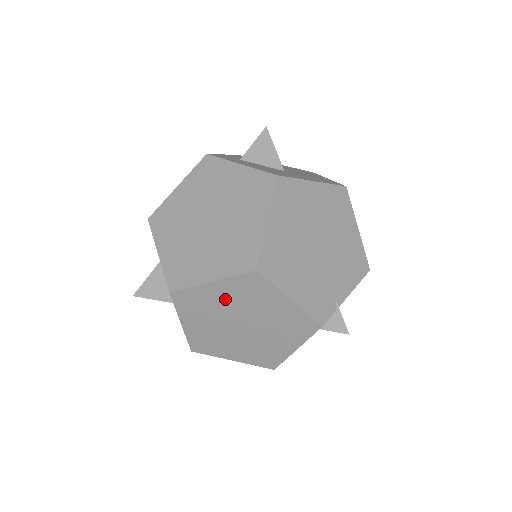
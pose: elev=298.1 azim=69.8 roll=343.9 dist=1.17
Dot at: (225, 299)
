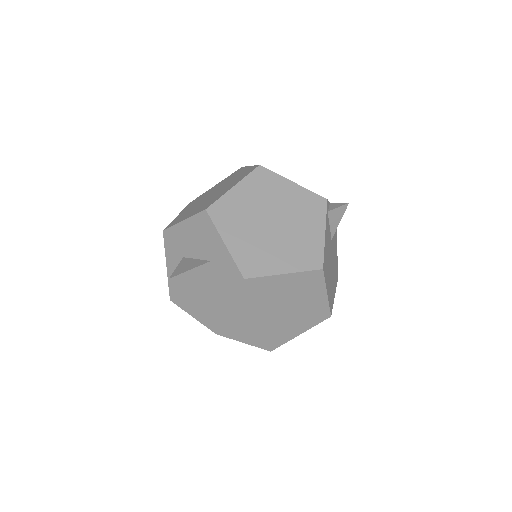
Dot at: (250, 200)
